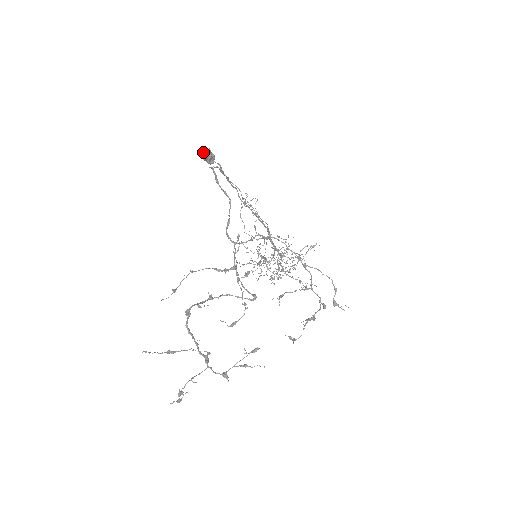
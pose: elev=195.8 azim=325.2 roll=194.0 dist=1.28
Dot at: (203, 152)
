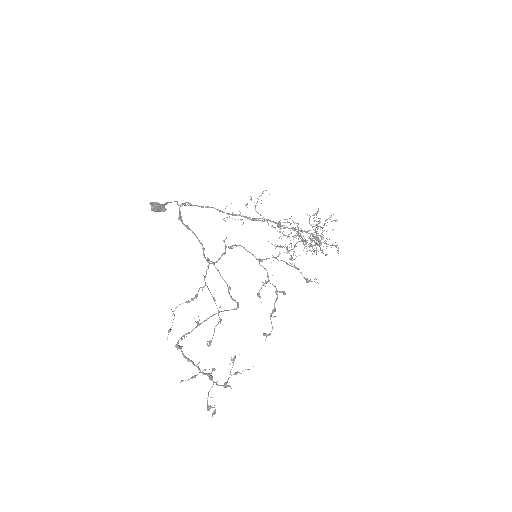
Dot at: occluded
